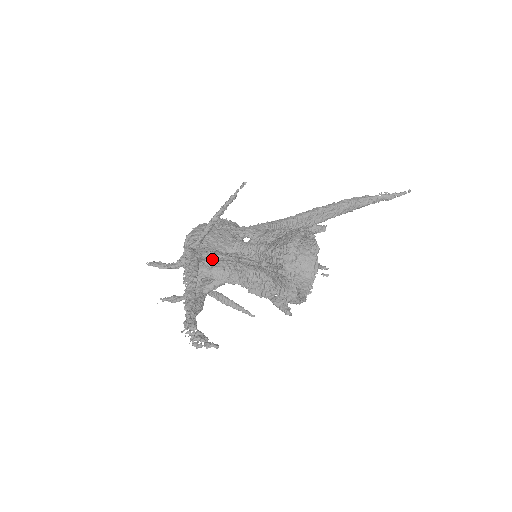
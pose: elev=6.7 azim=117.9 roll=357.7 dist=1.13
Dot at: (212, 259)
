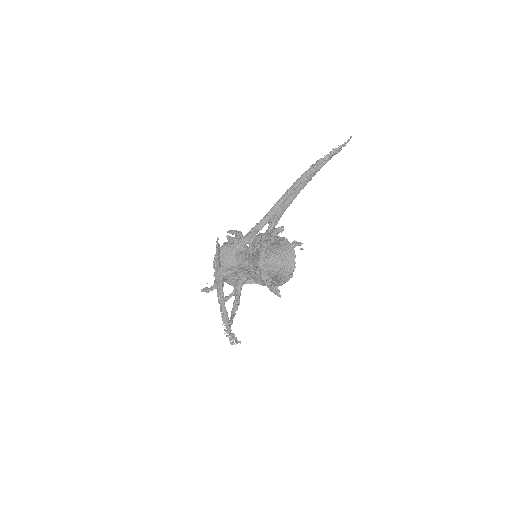
Dot at: (231, 272)
